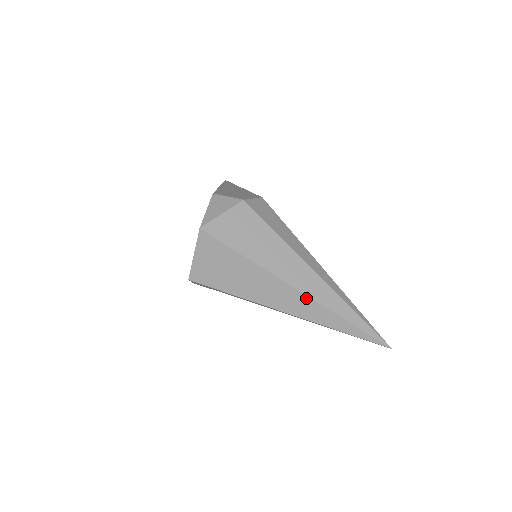
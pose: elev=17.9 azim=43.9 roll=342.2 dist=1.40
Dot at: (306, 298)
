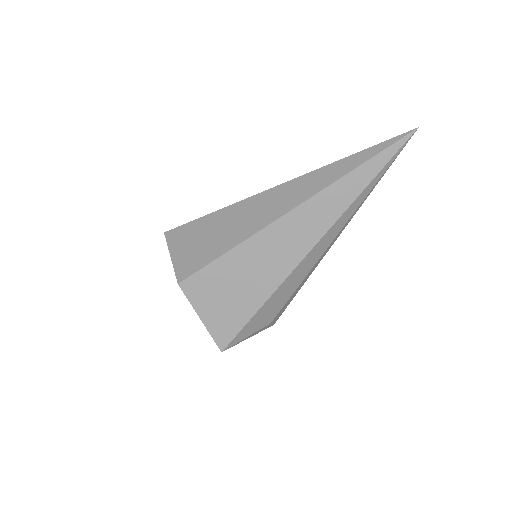
Dot at: (292, 182)
